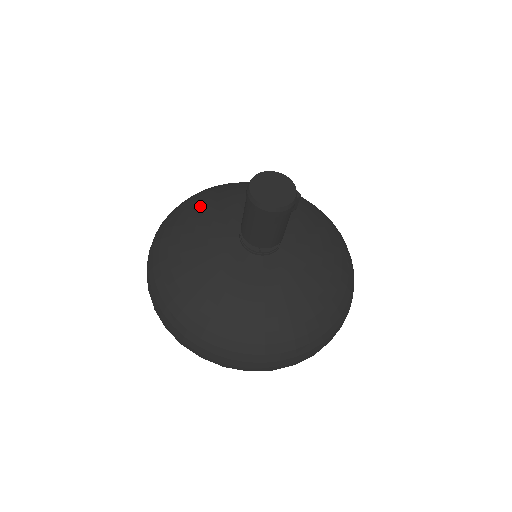
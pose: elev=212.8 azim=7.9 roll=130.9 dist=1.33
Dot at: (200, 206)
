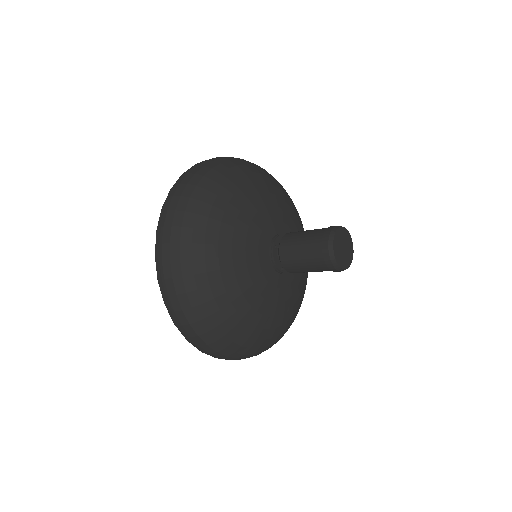
Dot at: (239, 193)
